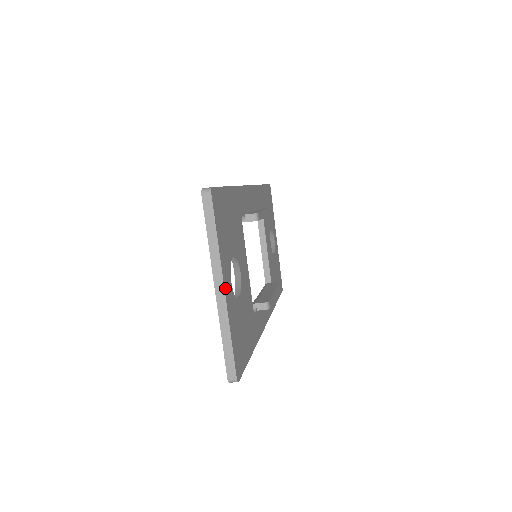
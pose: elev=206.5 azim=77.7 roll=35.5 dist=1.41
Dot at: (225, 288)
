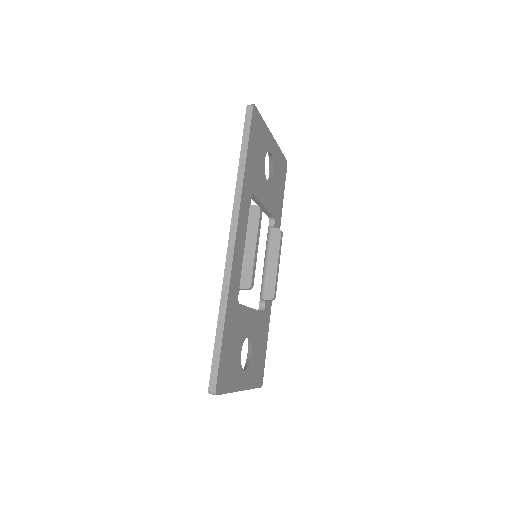
Dot at: (242, 388)
